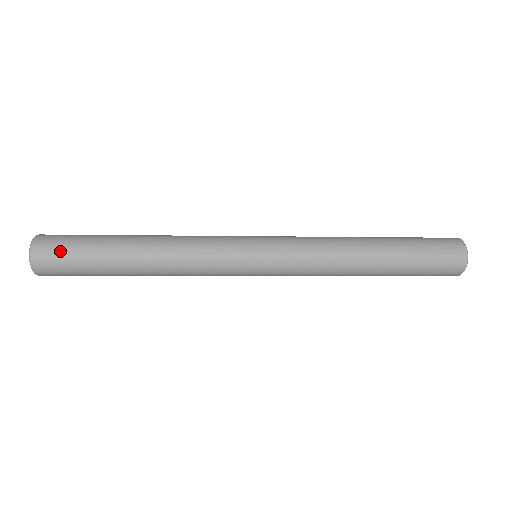
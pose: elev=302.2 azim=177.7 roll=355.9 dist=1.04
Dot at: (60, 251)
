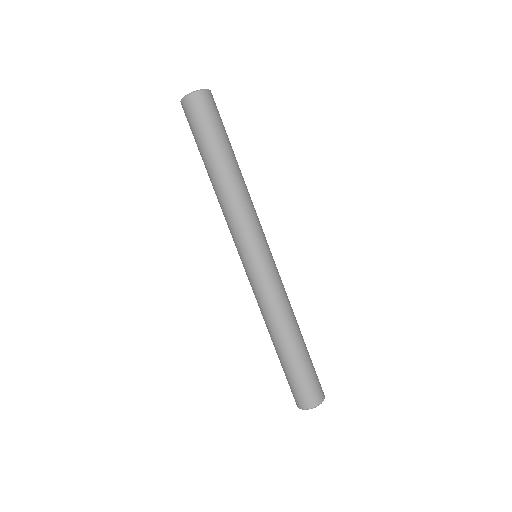
Dot at: (204, 114)
